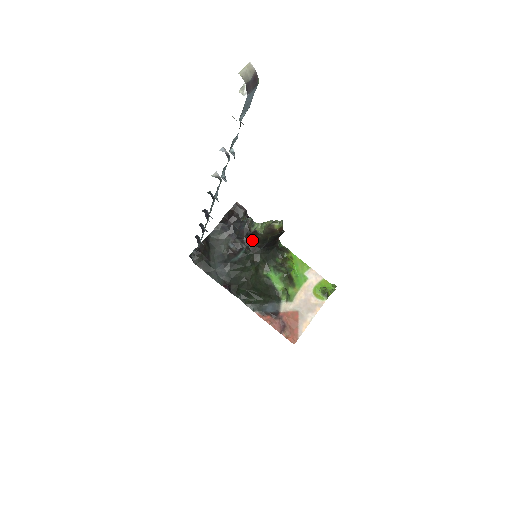
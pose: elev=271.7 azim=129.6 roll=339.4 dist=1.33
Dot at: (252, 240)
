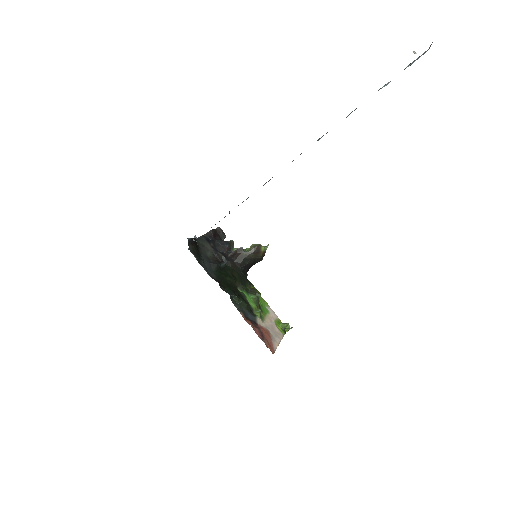
Dot at: (233, 258)
